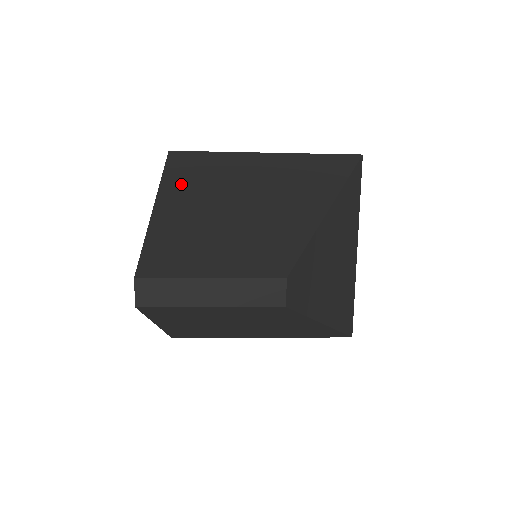
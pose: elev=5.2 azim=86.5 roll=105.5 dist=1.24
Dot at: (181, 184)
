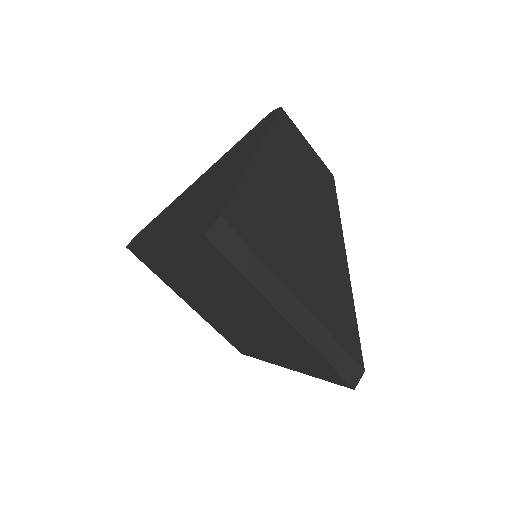
Dot at: occluded
